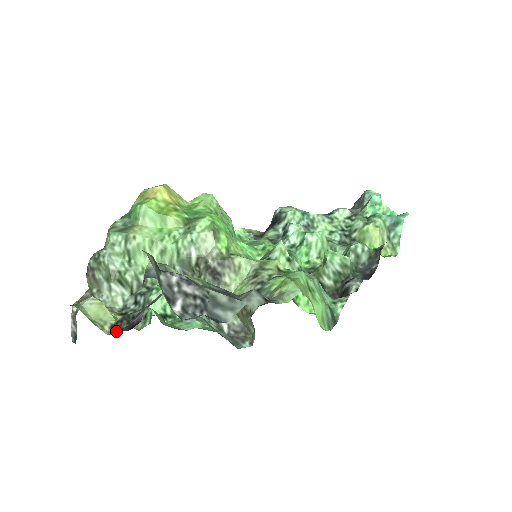
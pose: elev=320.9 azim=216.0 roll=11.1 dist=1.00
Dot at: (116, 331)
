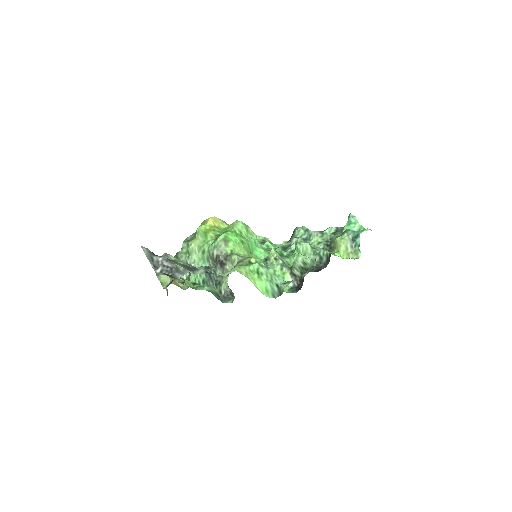
Dot at: occluded
